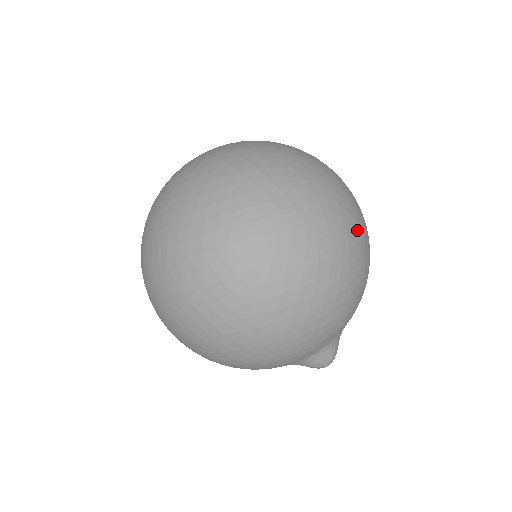
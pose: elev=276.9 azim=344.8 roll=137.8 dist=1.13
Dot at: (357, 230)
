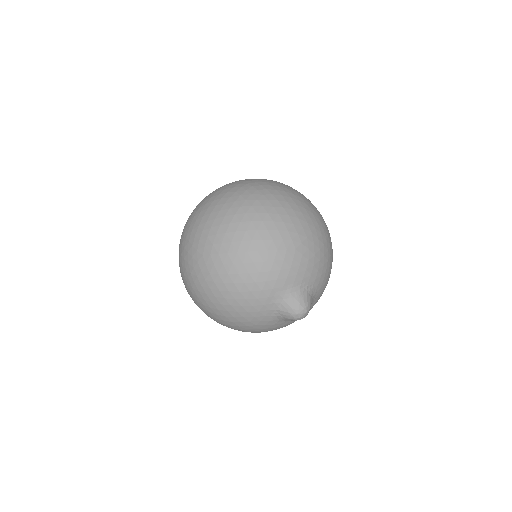
Dot at: occluded
